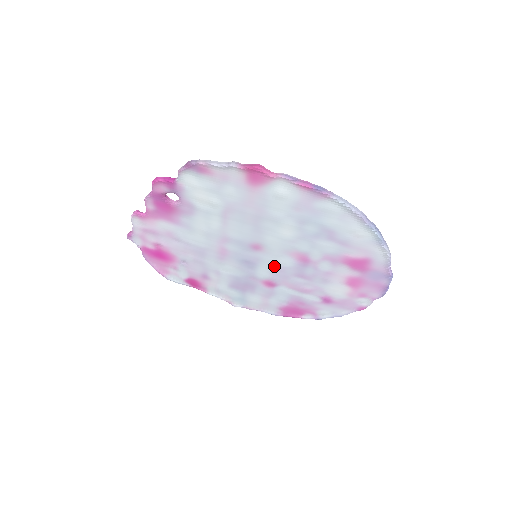
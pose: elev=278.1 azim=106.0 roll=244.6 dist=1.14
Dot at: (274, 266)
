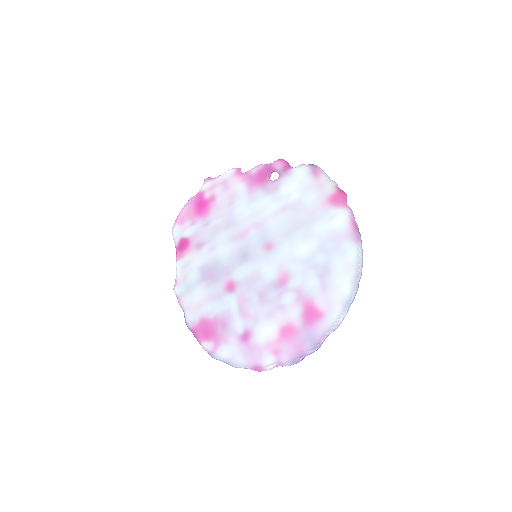
Dot at: (257, 272)
